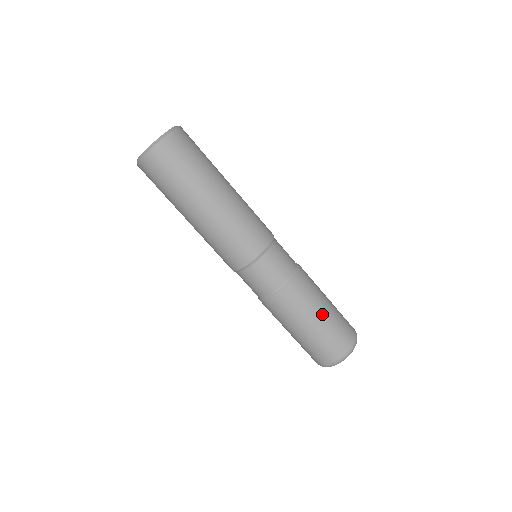
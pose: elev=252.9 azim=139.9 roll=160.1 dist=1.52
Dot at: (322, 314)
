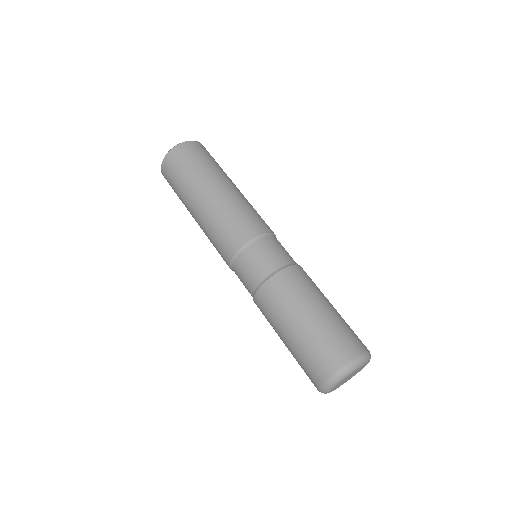
Dot at: (332, 305)
